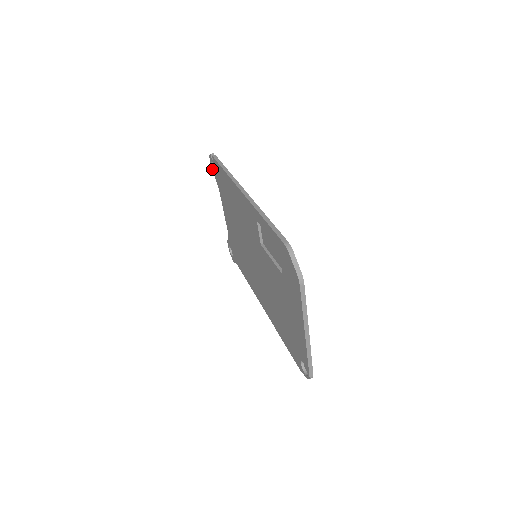
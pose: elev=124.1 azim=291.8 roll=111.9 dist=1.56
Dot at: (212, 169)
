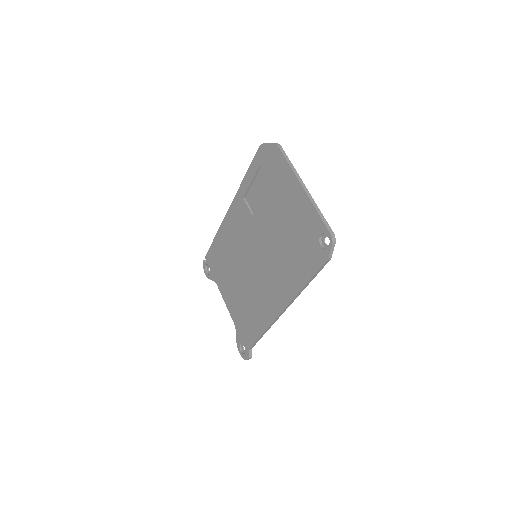
Dot at: (207, 276)
